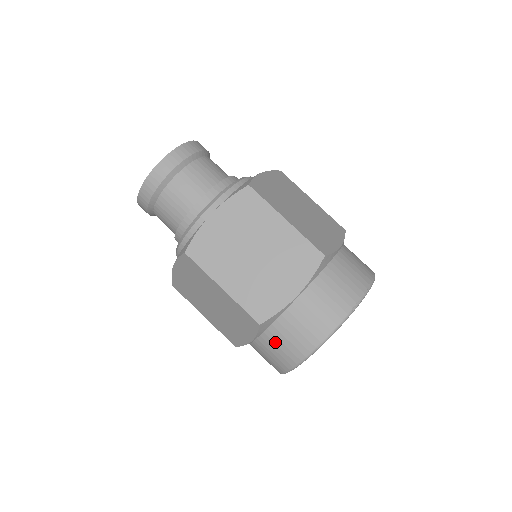
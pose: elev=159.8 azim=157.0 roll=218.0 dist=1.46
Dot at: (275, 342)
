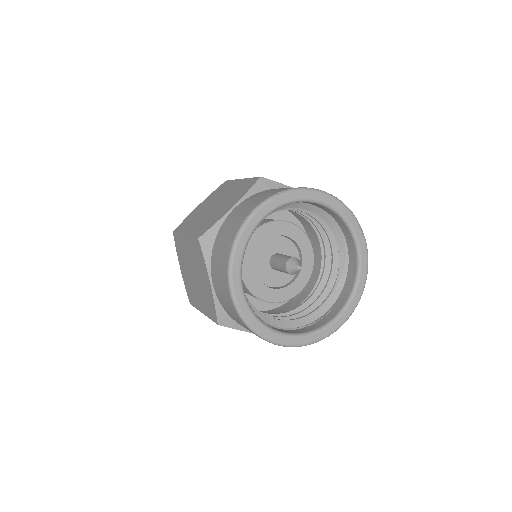
Dot at: (216, 259)
